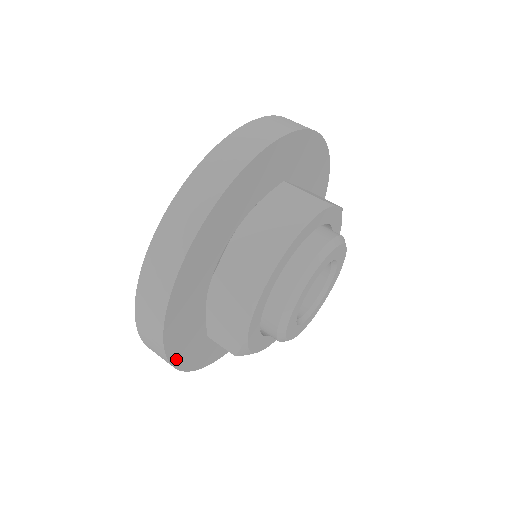
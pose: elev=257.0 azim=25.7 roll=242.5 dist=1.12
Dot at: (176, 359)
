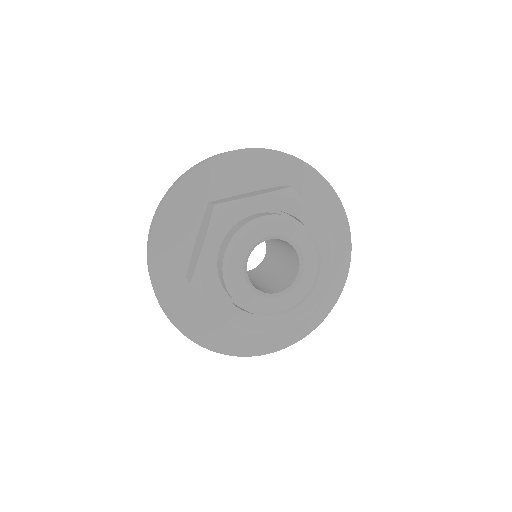
Dot at: (220, 348)
